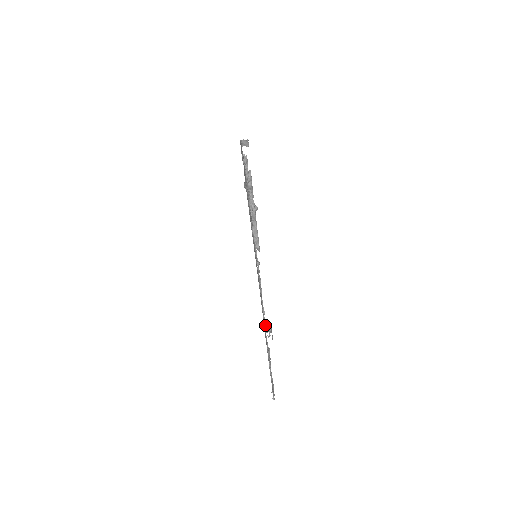
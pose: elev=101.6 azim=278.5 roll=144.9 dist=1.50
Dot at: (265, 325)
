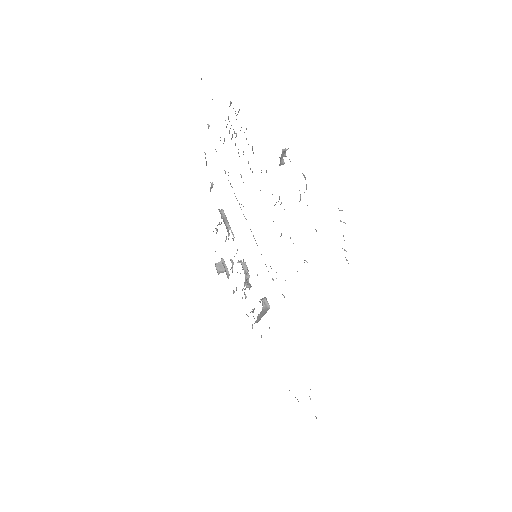
Dot at: occluded
